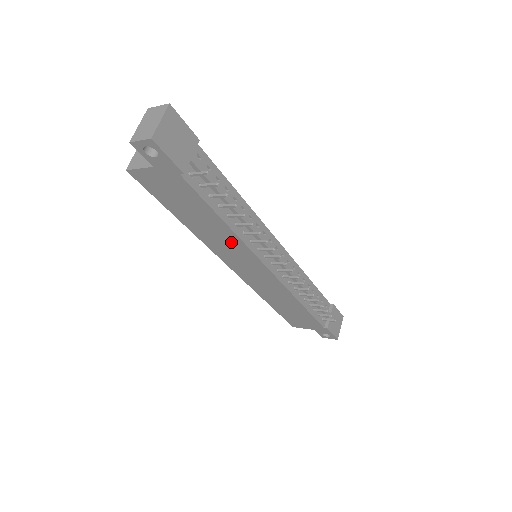
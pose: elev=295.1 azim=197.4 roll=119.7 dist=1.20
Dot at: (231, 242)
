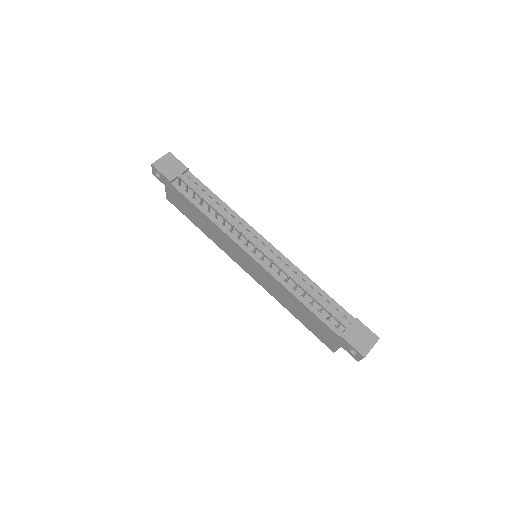
Dot at: (221, 235)
